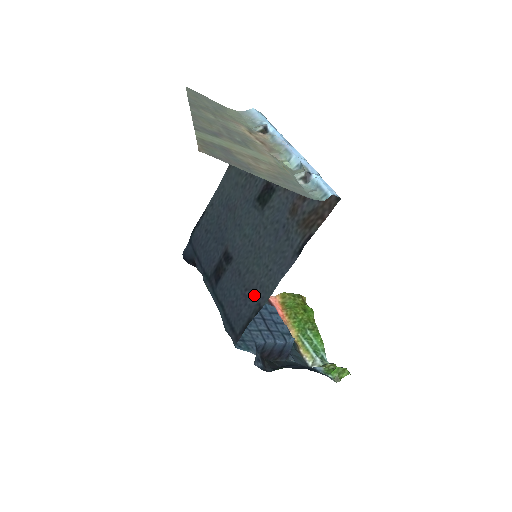
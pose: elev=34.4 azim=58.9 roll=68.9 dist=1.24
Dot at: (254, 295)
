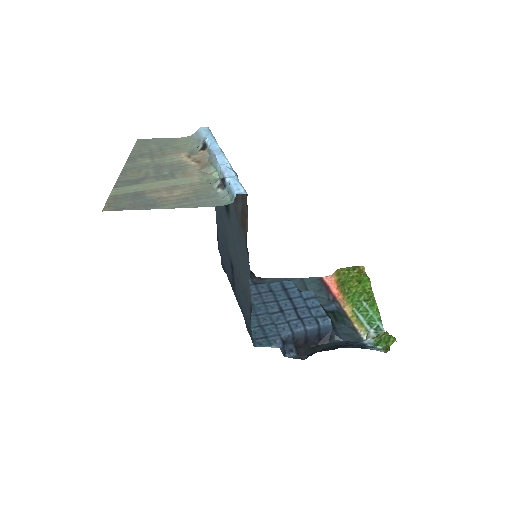
Dot at: (247, 297)
